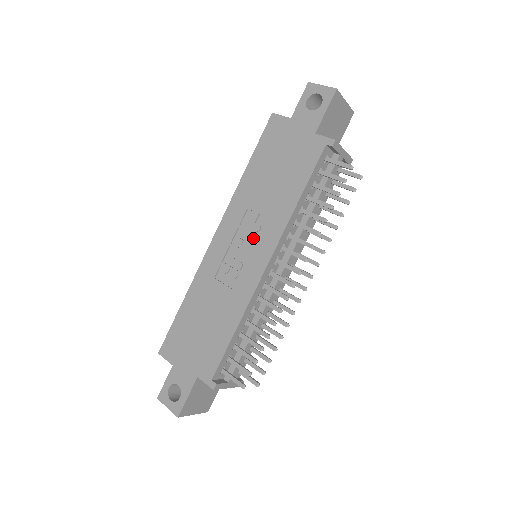
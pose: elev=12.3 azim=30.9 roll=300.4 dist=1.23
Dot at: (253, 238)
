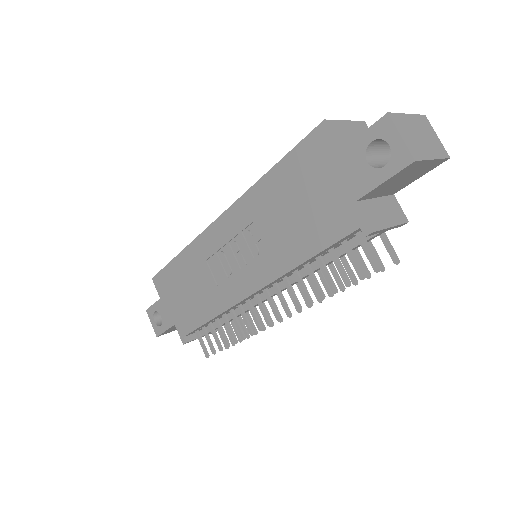
Dot at: (249, 257)
